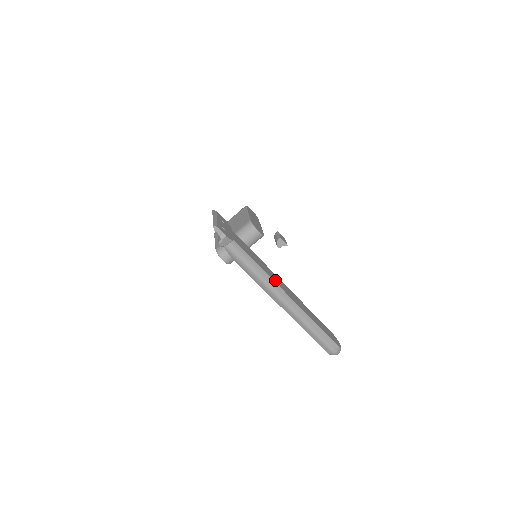
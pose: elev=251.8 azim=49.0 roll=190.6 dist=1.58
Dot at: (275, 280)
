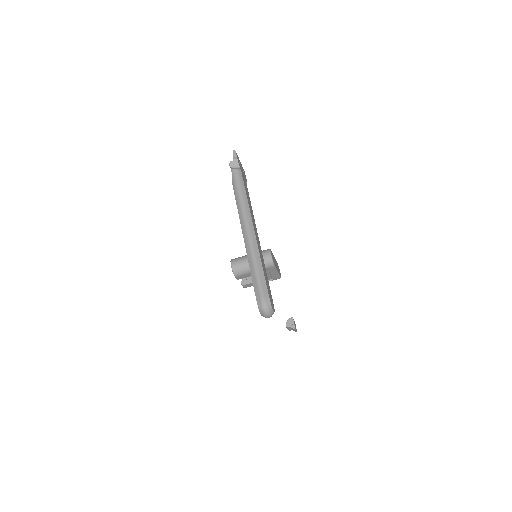
Dot at: (252, 217)
